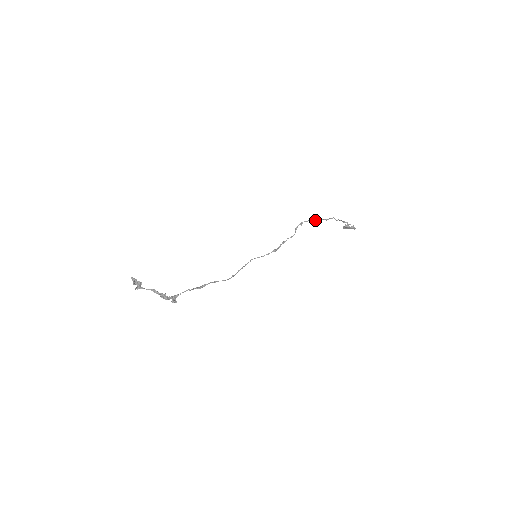
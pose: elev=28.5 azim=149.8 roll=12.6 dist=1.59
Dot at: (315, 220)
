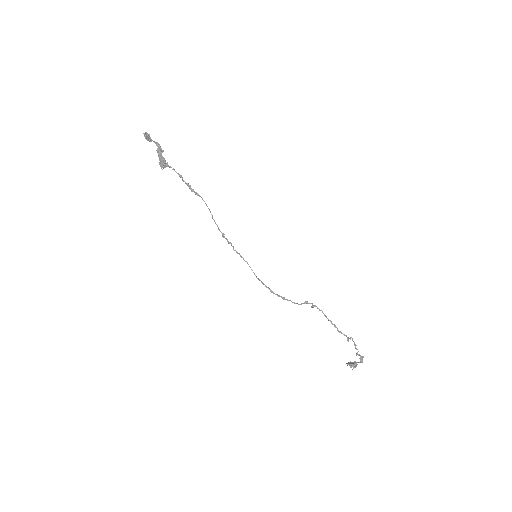
Dot at: occluded
